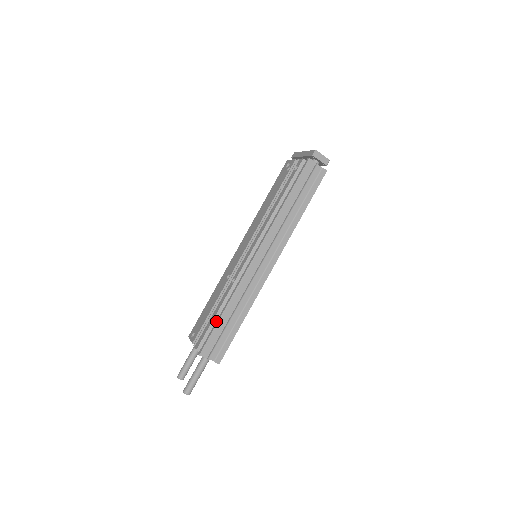
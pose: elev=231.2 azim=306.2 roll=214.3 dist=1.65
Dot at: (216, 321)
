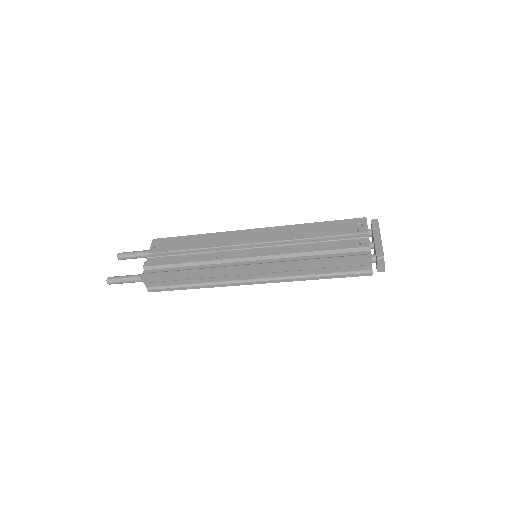
Dot at: (175, 271)
